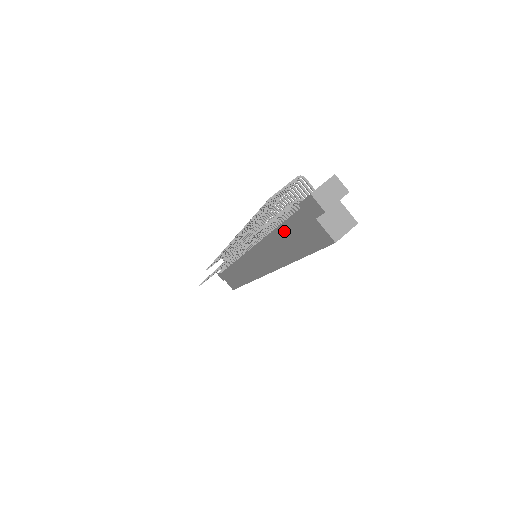
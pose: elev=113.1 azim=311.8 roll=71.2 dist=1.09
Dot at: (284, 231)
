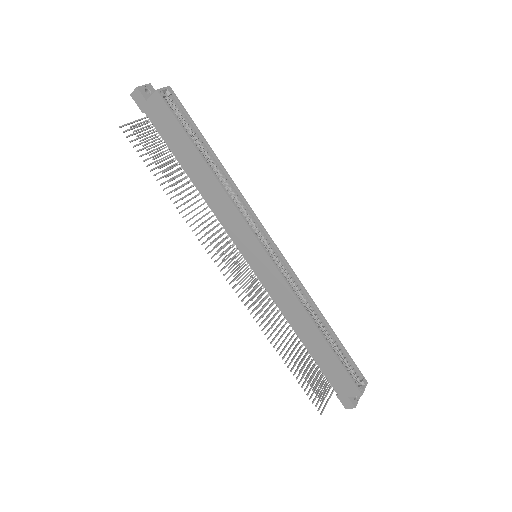
Dot at: (177, 154)
